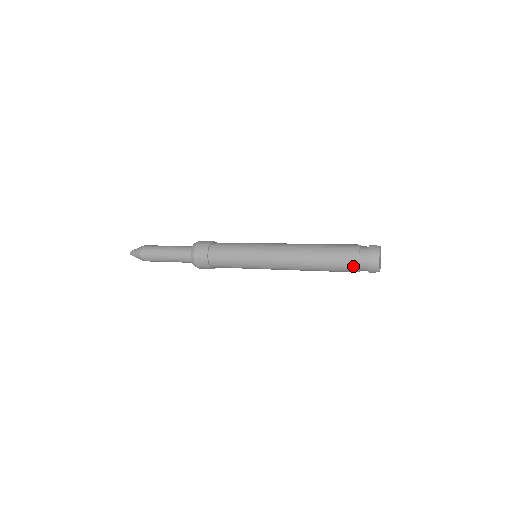
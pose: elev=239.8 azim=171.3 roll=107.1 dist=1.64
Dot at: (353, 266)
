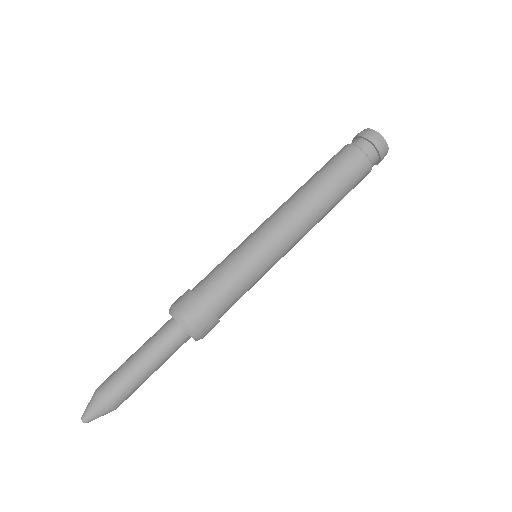
Dot at: (366, 164)
